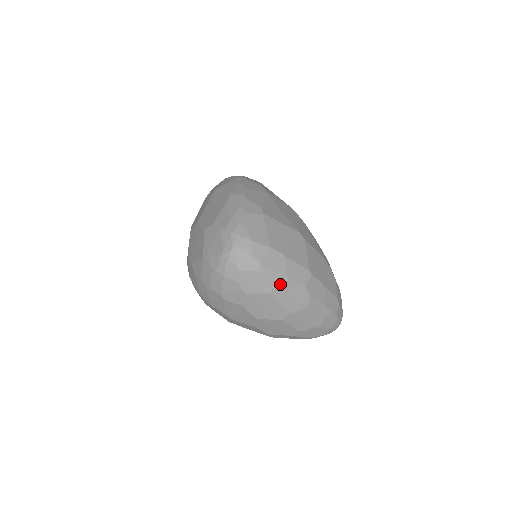
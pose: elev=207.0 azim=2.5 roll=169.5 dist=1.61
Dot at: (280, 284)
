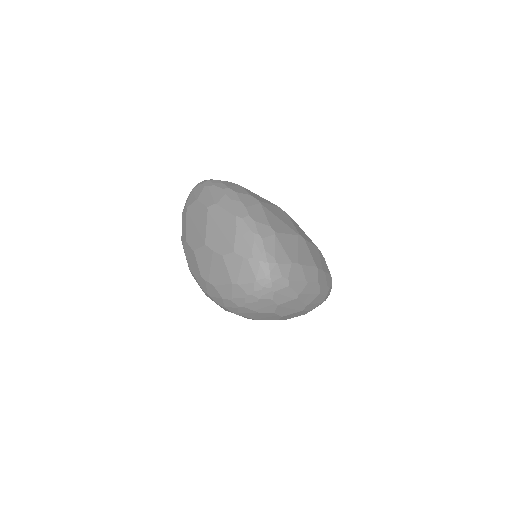
Dot at: (303, 289)
